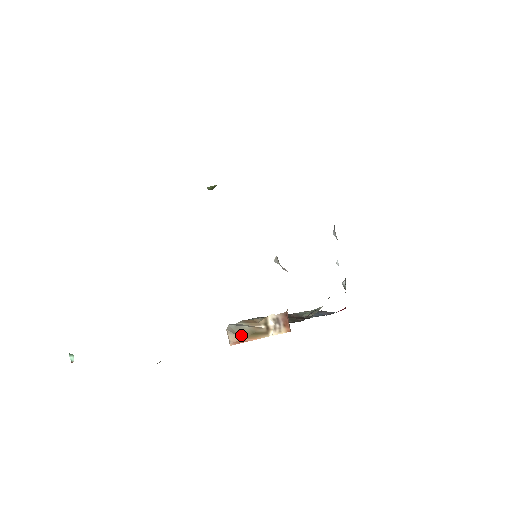
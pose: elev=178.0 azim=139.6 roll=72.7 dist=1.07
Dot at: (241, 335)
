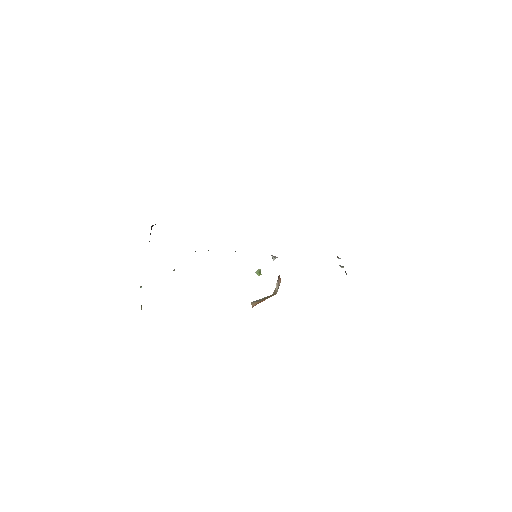
Dot at: (259, 301)
